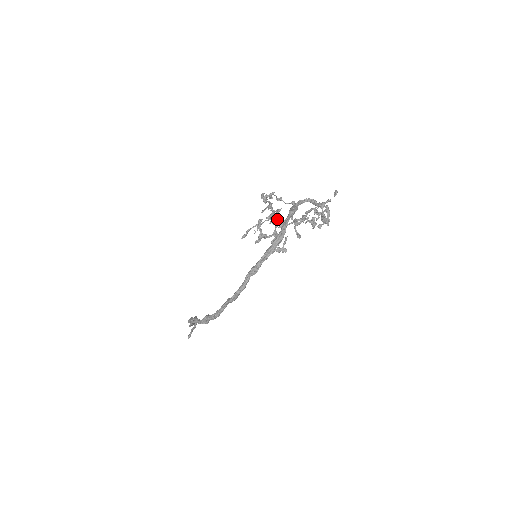
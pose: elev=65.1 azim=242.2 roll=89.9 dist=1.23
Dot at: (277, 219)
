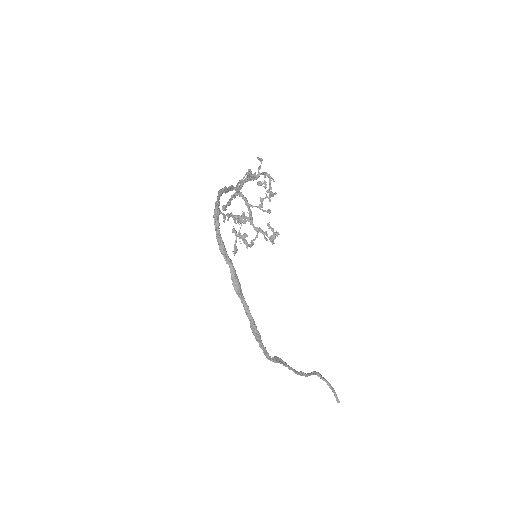
Dot at: occluded
